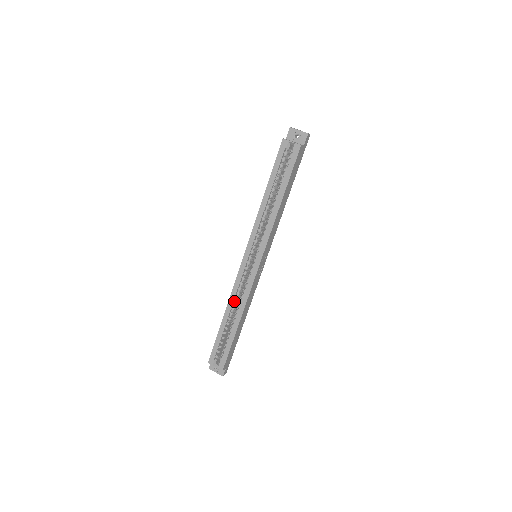
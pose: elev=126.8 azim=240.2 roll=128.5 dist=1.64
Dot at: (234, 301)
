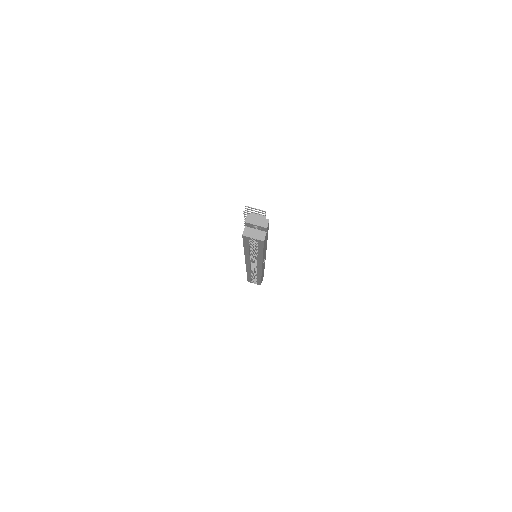
Dot at: (251, 271)
